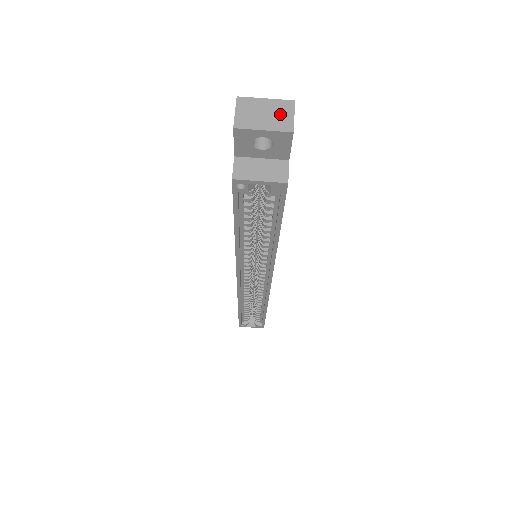
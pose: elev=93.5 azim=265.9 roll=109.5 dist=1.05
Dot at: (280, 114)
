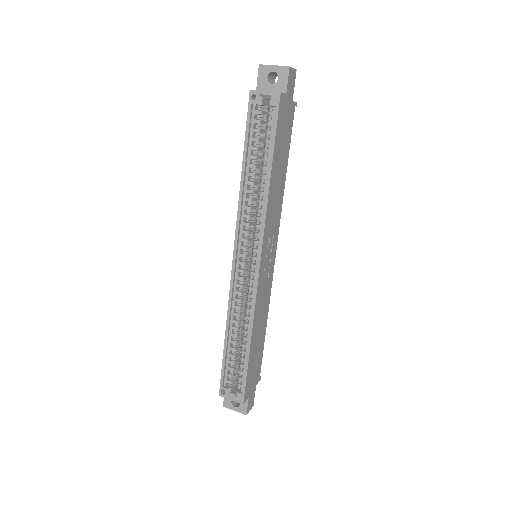
Dot at: occluded
